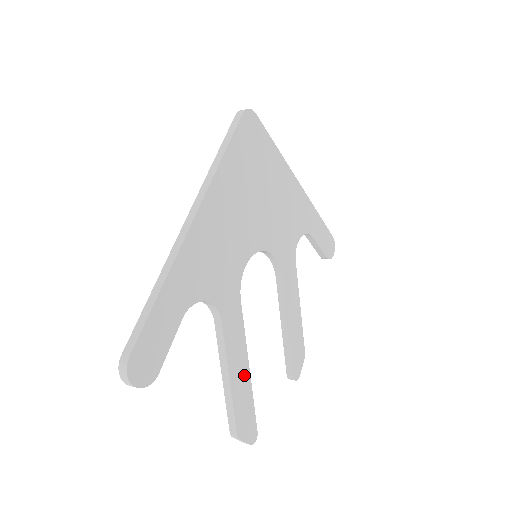
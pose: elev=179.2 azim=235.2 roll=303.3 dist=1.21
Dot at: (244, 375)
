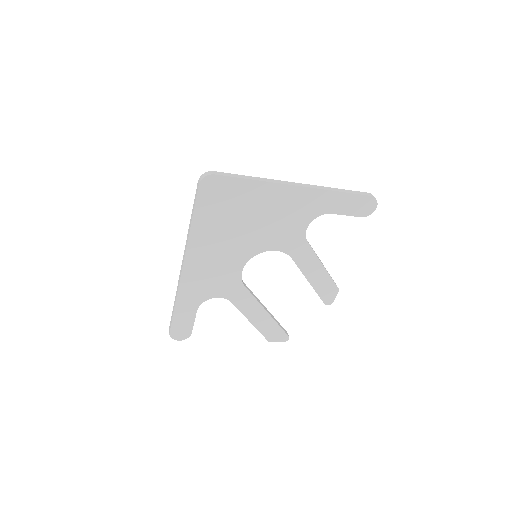
Dot at: (264, 317)
